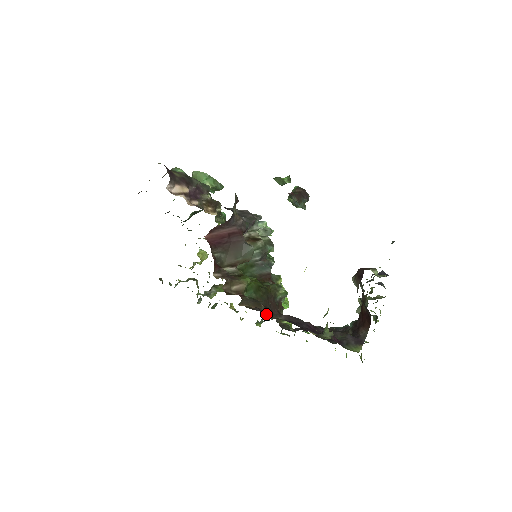
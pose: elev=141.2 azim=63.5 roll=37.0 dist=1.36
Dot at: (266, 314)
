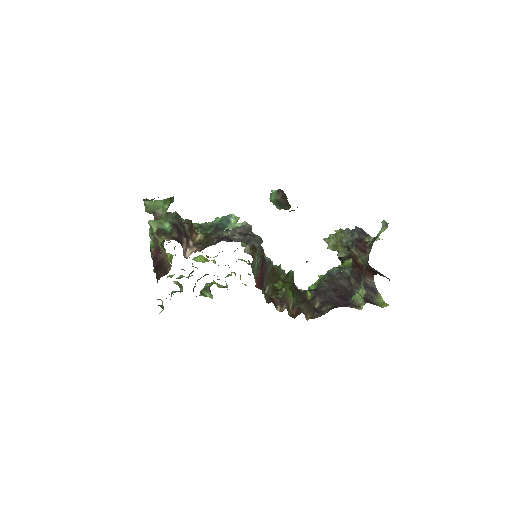
Dot at: occluded
